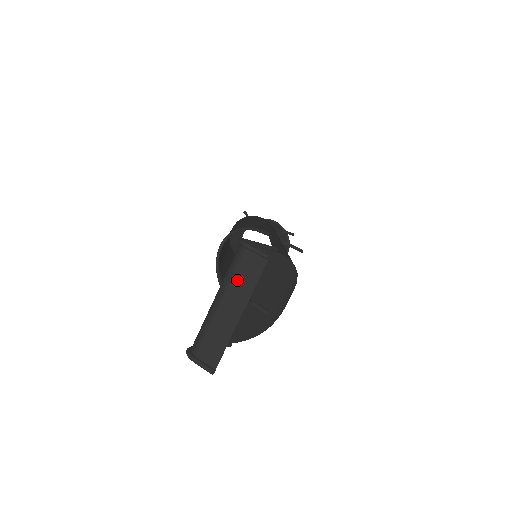
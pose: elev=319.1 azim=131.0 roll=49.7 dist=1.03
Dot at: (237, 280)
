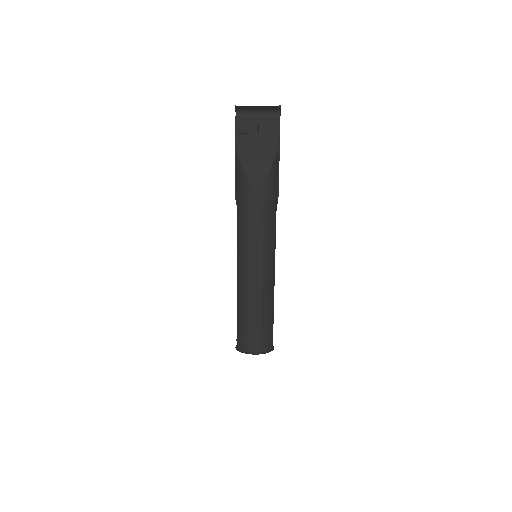
Dot at: (268, 109)
